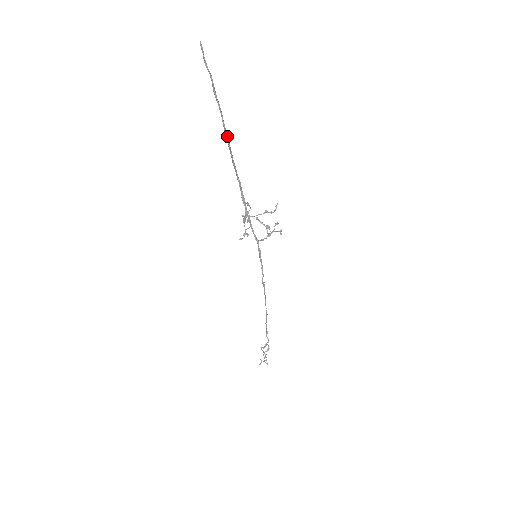
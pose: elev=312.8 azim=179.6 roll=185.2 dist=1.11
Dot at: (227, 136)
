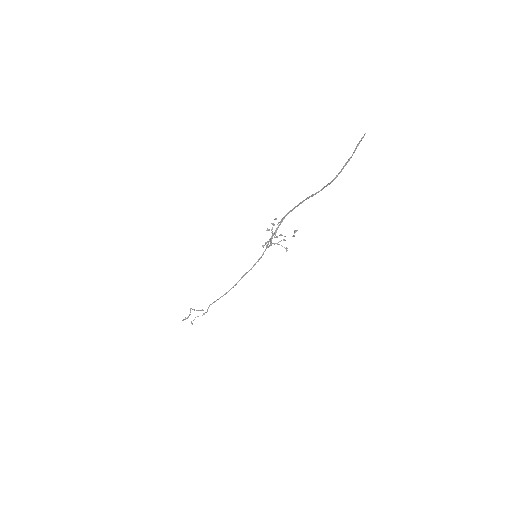
Dot at: (323, 188)
